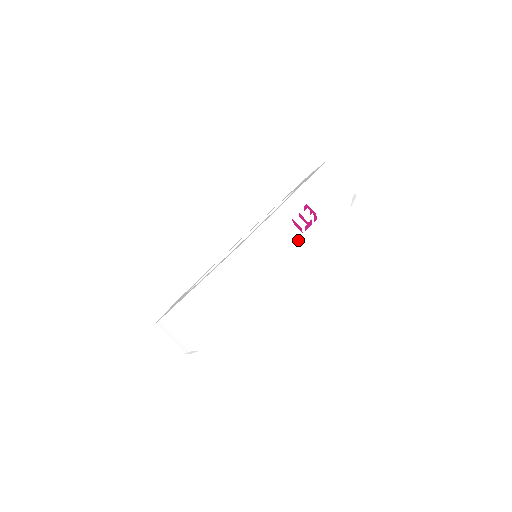
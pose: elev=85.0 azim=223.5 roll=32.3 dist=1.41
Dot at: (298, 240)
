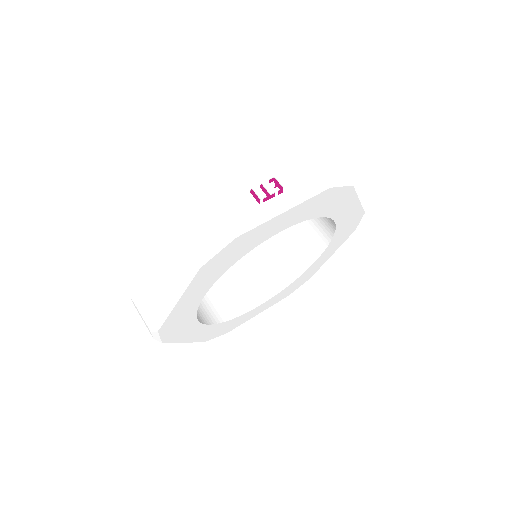
Dot at: (251, 209)
